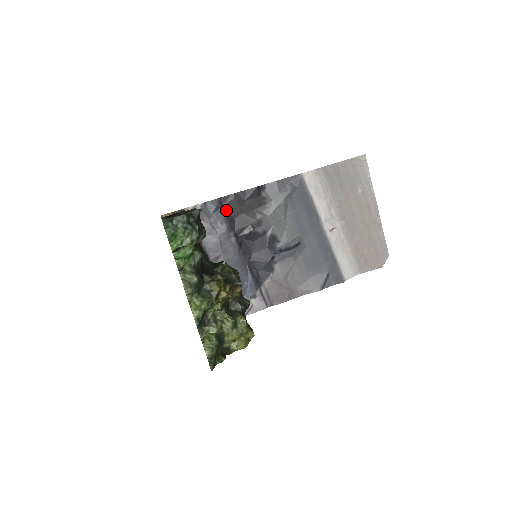
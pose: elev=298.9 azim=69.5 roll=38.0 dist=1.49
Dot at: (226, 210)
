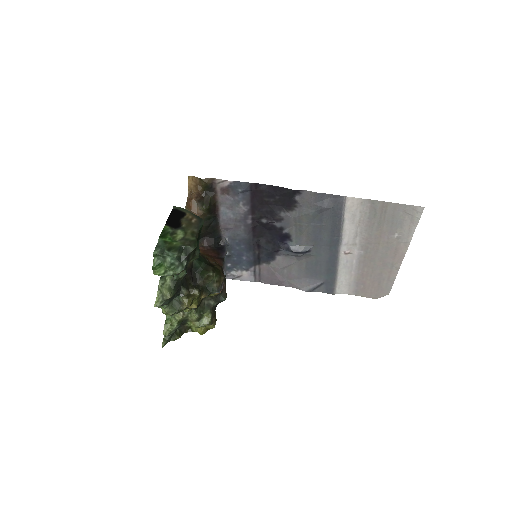
Dot at: (254, 195)
